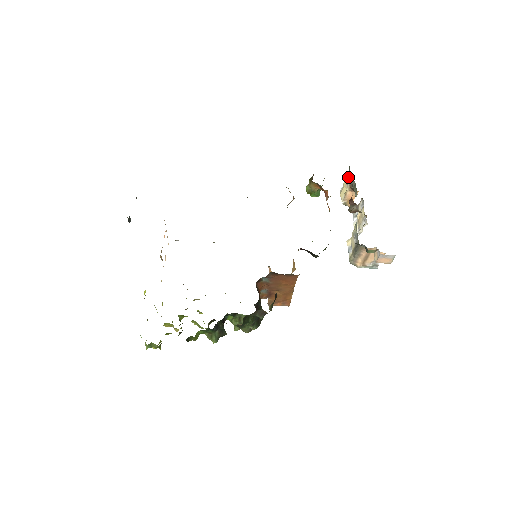
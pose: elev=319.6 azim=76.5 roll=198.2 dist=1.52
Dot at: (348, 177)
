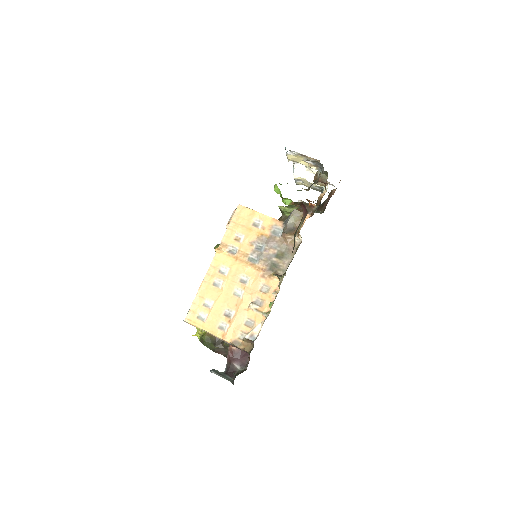
Dot at: (313, 162)
